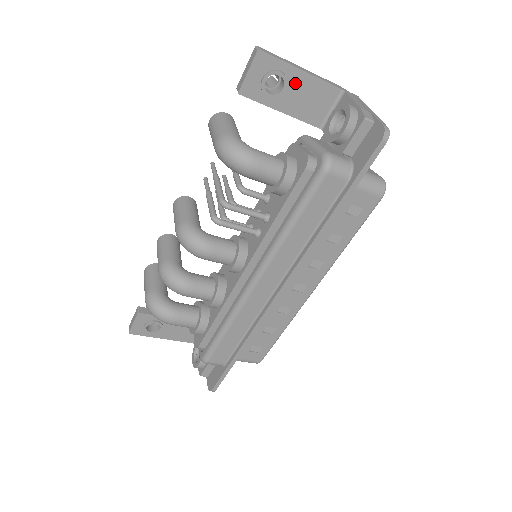
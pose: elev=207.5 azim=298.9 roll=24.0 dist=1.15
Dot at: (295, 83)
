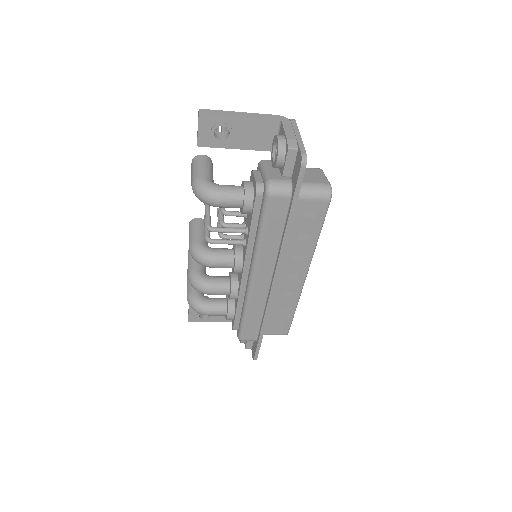
Dot at: (238, 127)
